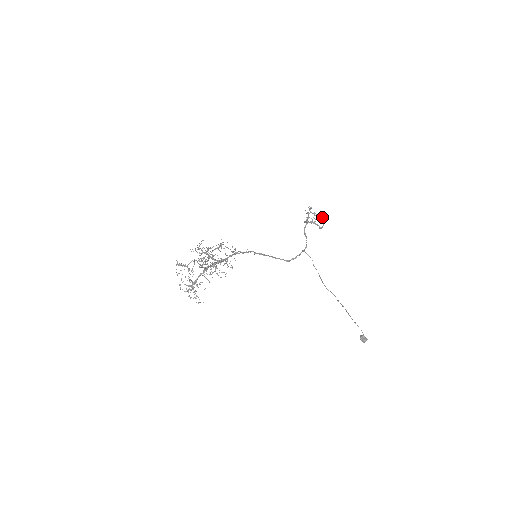
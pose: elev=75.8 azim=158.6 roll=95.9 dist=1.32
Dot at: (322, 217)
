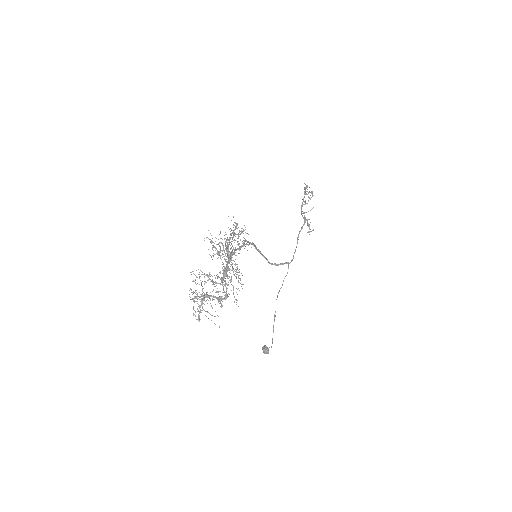
Dot at: (309, 197)
